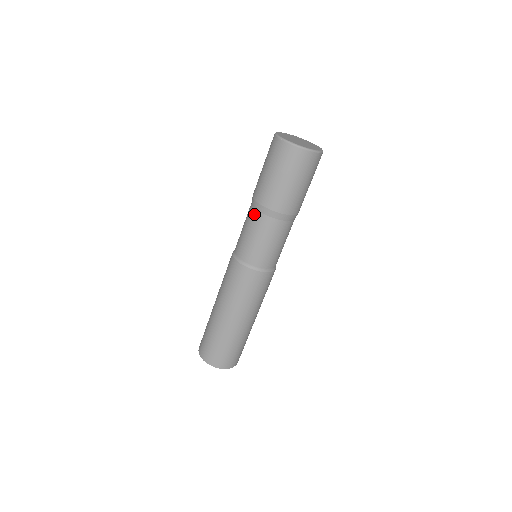
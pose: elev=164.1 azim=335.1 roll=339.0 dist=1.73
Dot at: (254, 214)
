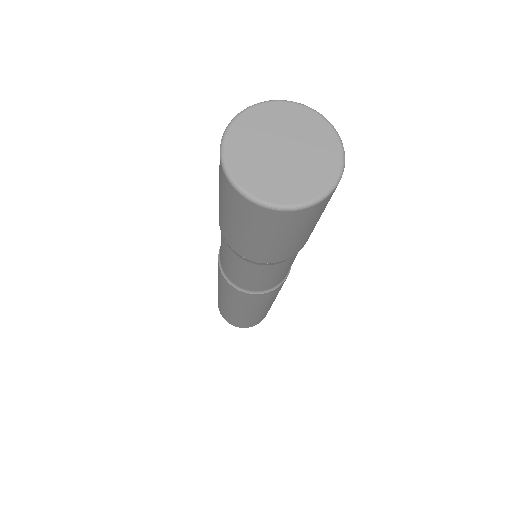
Dot at: (260, 269)
